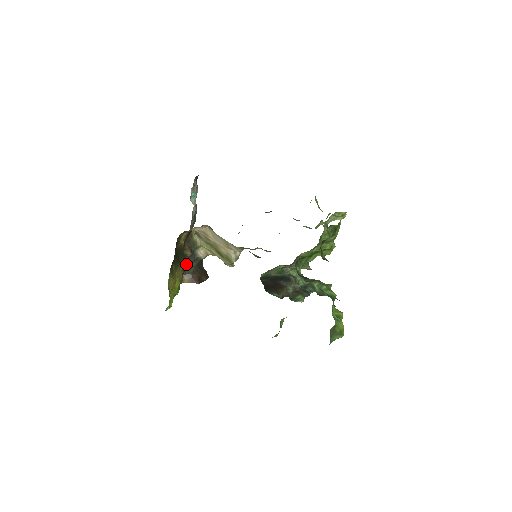
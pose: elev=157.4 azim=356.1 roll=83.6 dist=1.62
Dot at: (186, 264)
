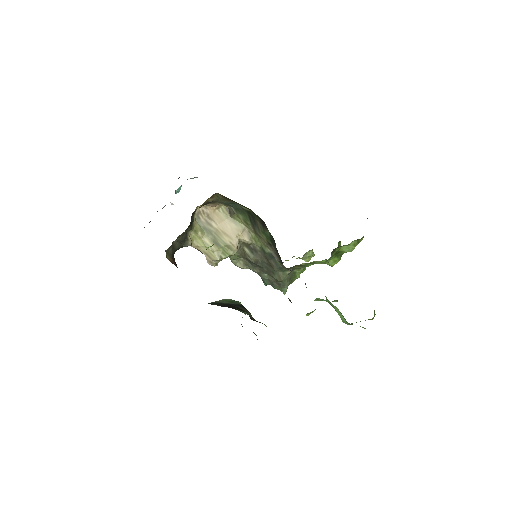
Dot at: (176, 239)
